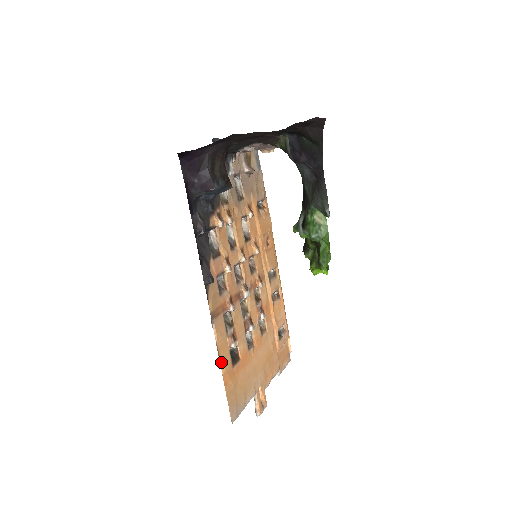
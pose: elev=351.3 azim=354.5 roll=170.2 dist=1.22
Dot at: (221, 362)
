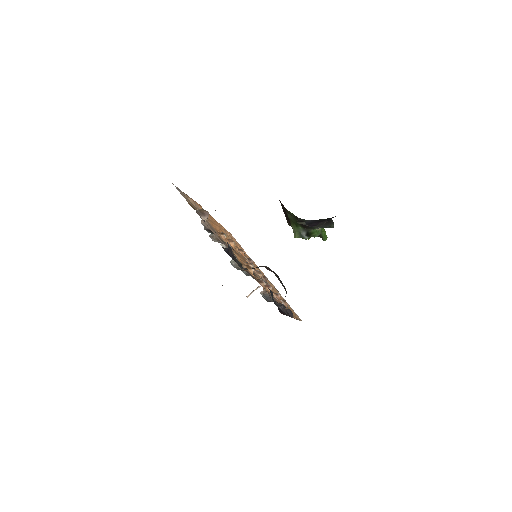
Dot at: occluded
